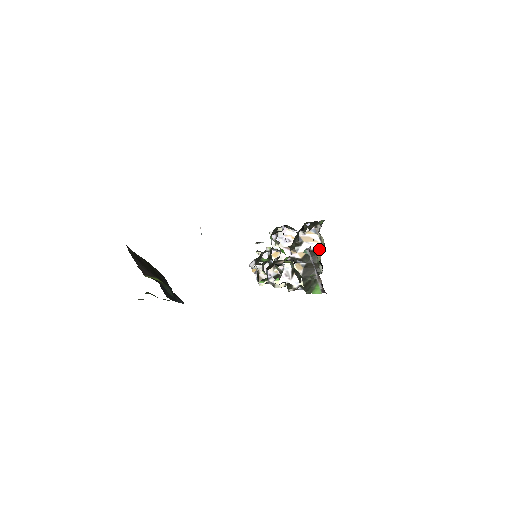
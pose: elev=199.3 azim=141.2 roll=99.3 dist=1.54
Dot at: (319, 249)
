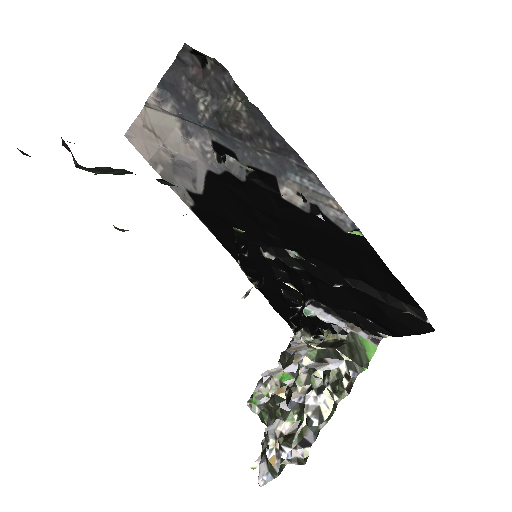
Dot at: occluded
